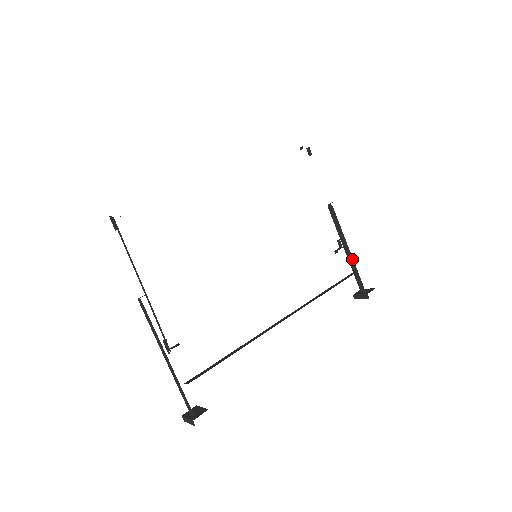
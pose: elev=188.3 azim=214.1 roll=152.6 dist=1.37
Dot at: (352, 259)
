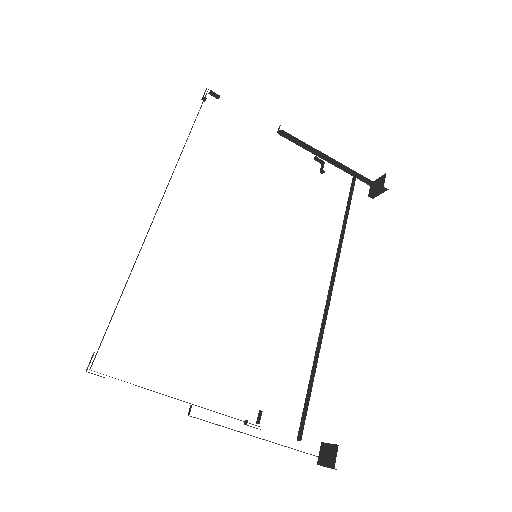
Dot at: (343, 166)
